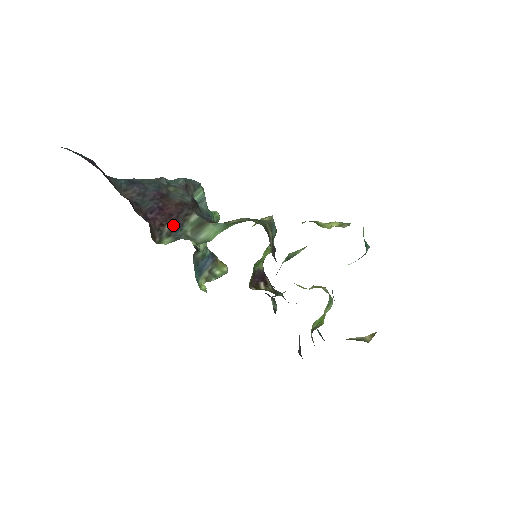
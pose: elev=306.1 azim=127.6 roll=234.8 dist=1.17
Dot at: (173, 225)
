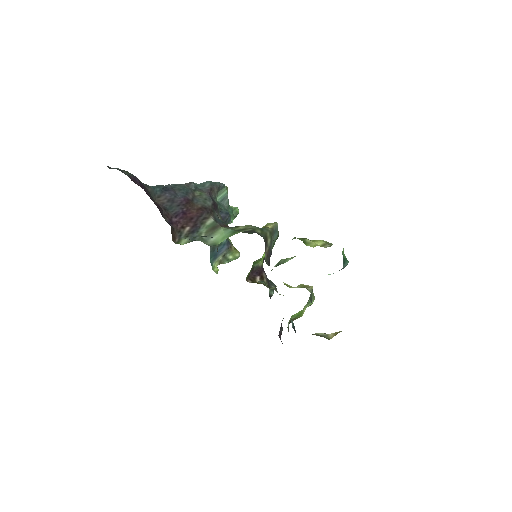
Dot at: (192, 227)
